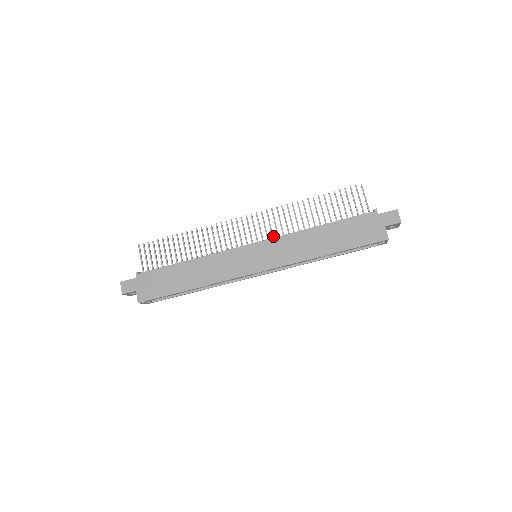
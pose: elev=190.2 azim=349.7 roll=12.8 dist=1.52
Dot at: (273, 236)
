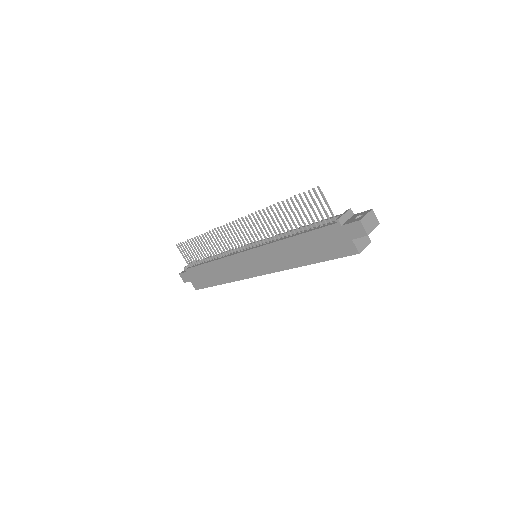
Dot at: (259, 242)
